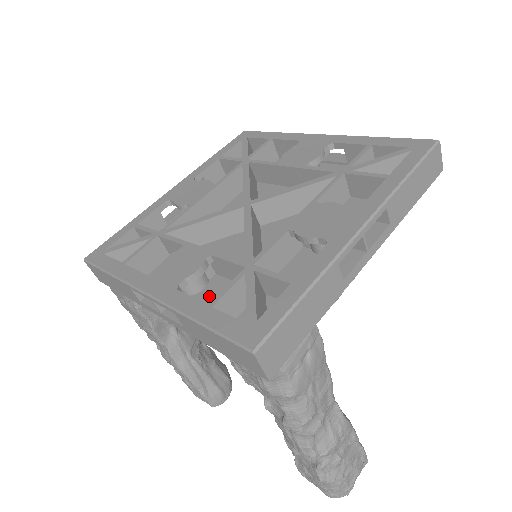
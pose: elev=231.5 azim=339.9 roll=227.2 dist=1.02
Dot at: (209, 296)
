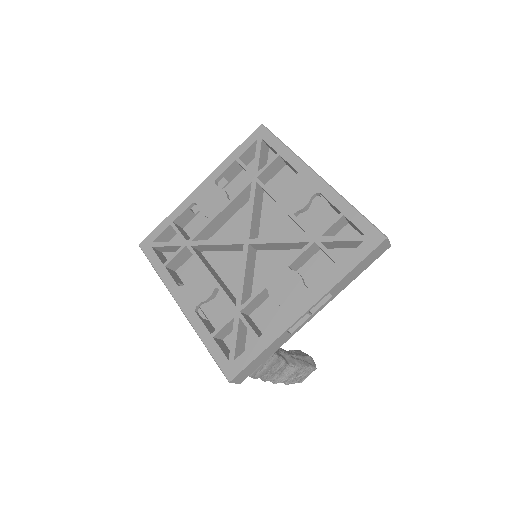
Dot at: (216, 307)
